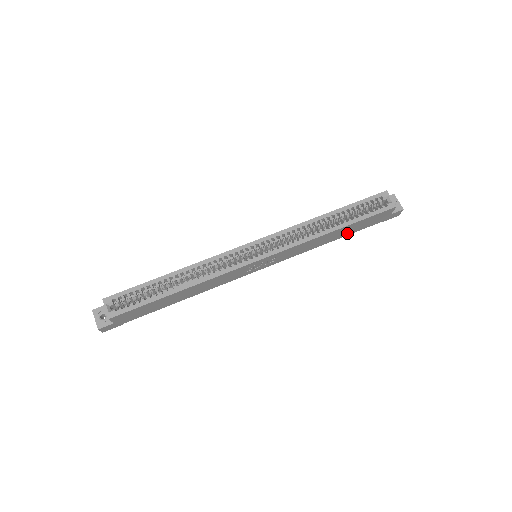
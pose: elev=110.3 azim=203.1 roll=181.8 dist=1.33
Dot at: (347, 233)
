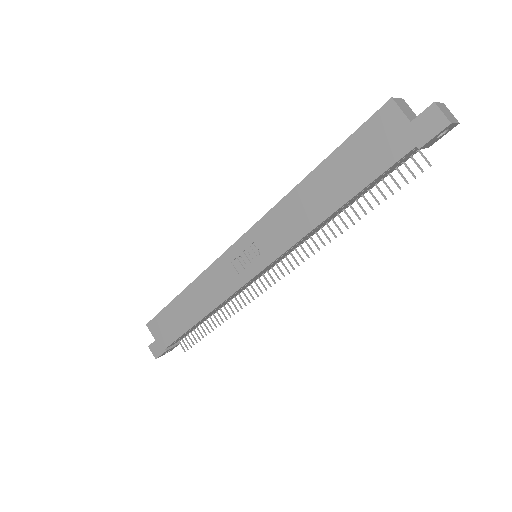
Dot at: (350, 187)
